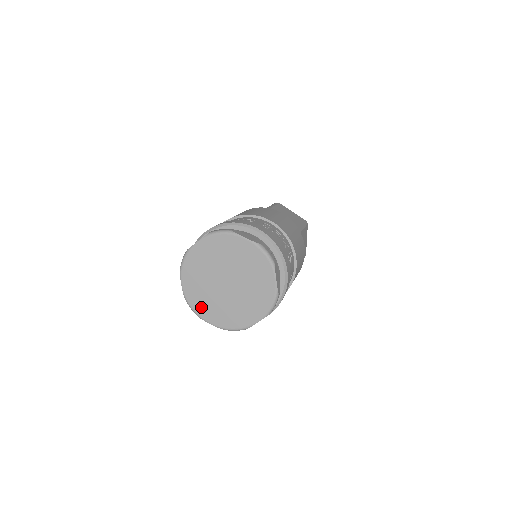
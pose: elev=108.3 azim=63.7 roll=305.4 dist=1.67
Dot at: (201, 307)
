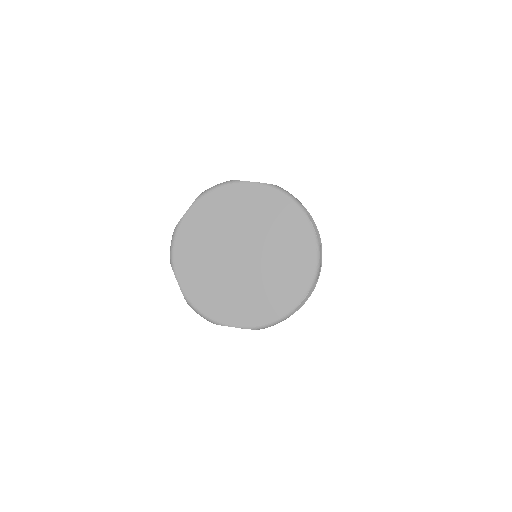
Dot at: (215, 306)
